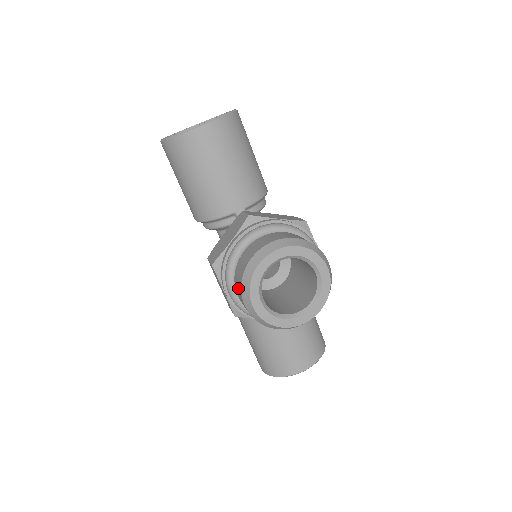
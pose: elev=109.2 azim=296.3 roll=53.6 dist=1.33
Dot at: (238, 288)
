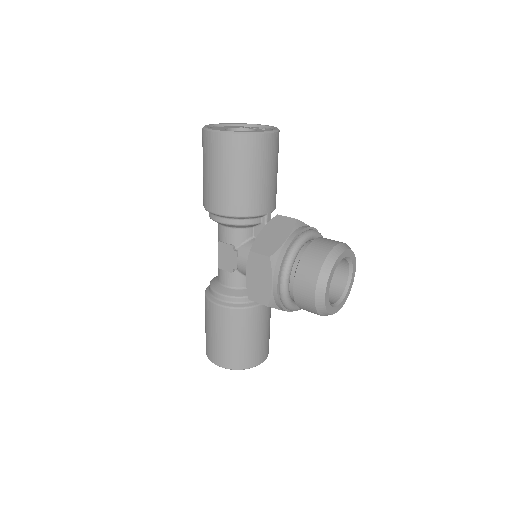
Dot at: (308, 279)
